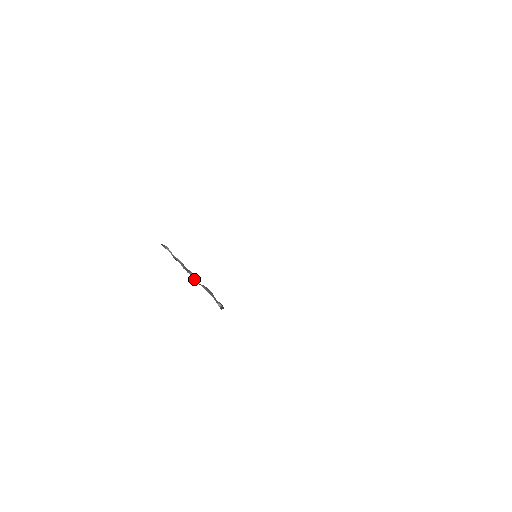
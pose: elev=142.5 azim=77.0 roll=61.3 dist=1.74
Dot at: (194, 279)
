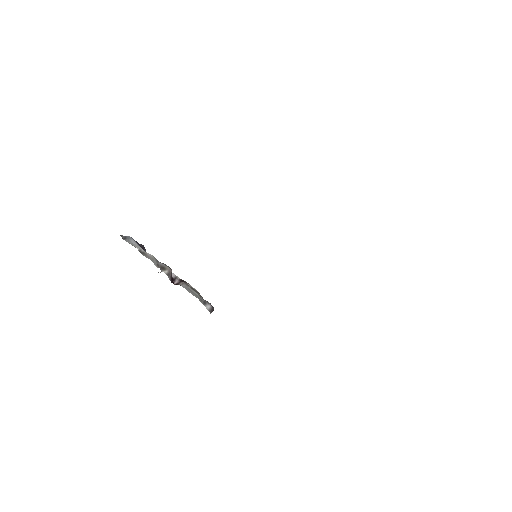
Dot at: occluded
